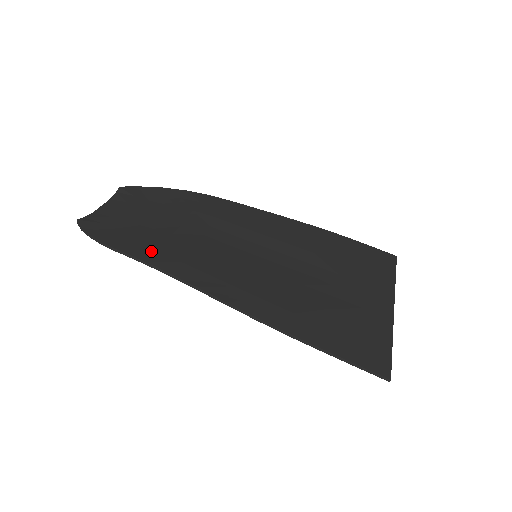
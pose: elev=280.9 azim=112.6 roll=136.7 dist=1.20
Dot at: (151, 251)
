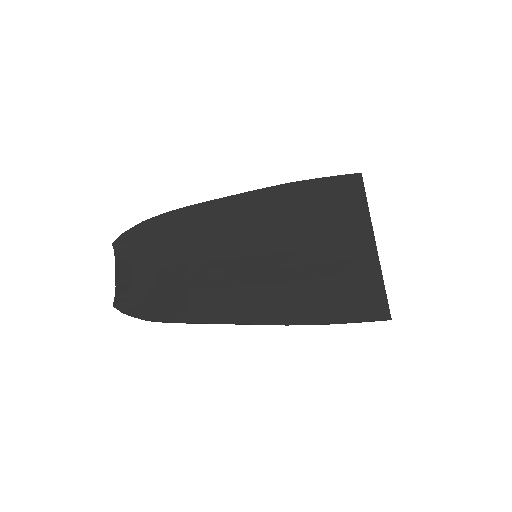
Dot at: (185, 309)
